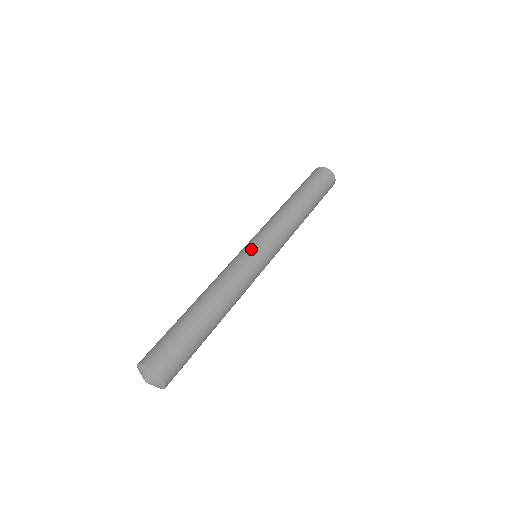
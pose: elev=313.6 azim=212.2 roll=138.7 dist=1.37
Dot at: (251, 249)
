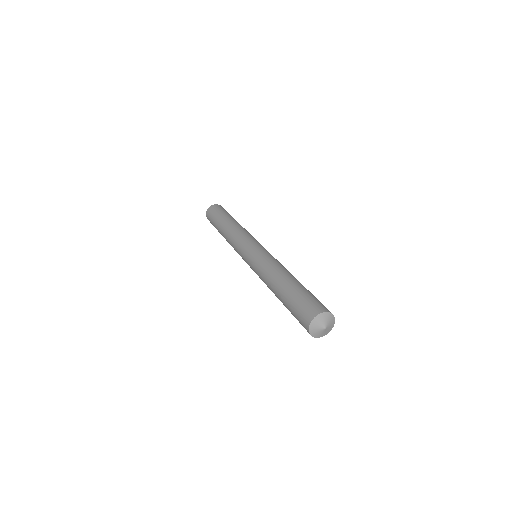
Dot at: (250, 253)
